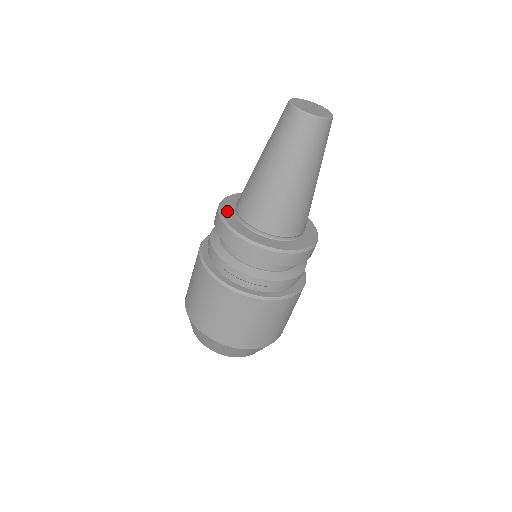
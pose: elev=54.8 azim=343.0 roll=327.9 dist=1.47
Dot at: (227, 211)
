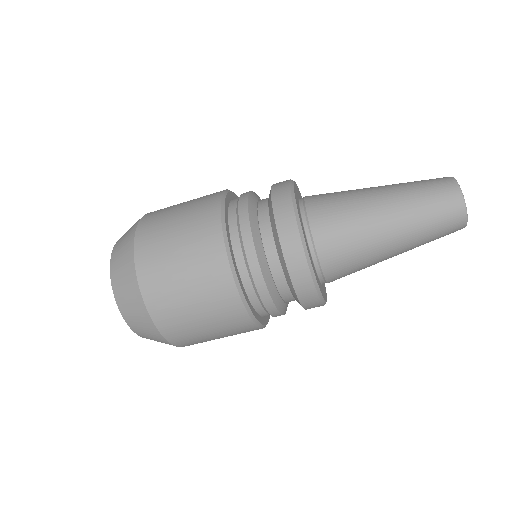
Dot at: occluded
